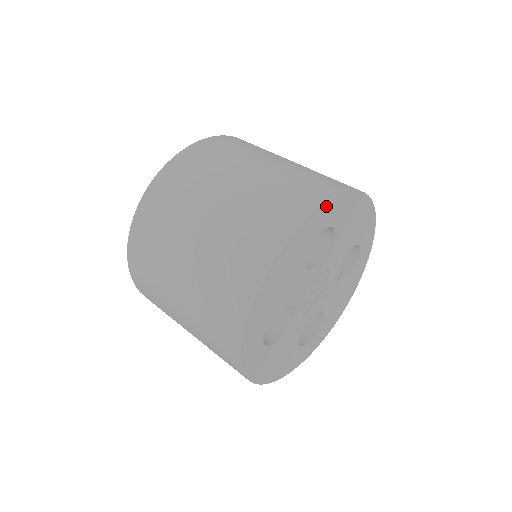
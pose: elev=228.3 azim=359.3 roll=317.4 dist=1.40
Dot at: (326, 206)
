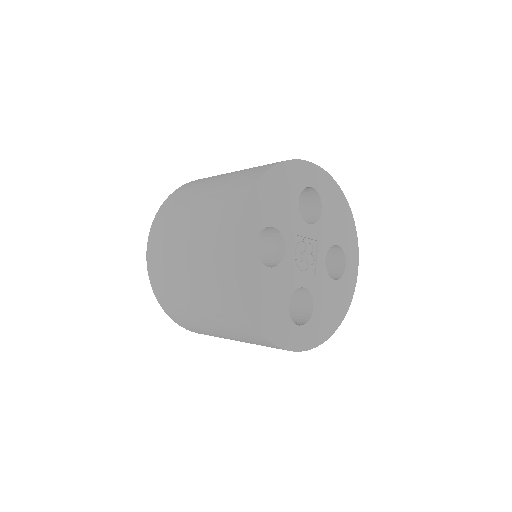
Dot at: (239, 238)
